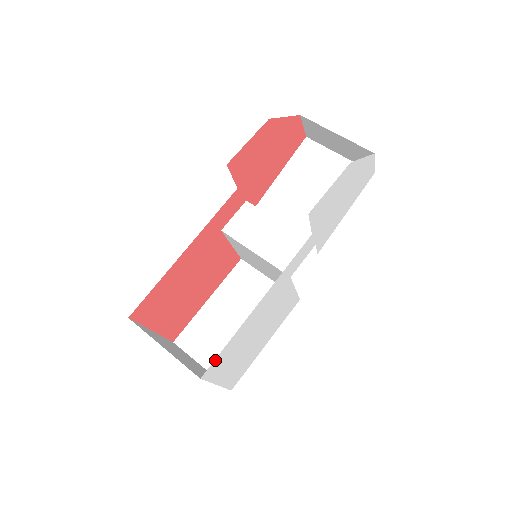
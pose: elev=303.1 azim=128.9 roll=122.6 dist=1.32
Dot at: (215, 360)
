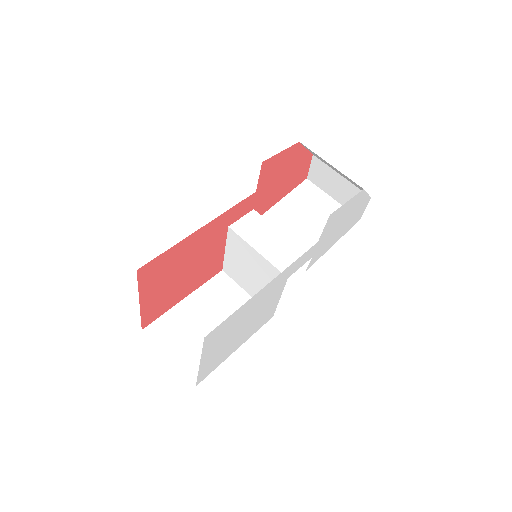
Dot at: (220, 325)
